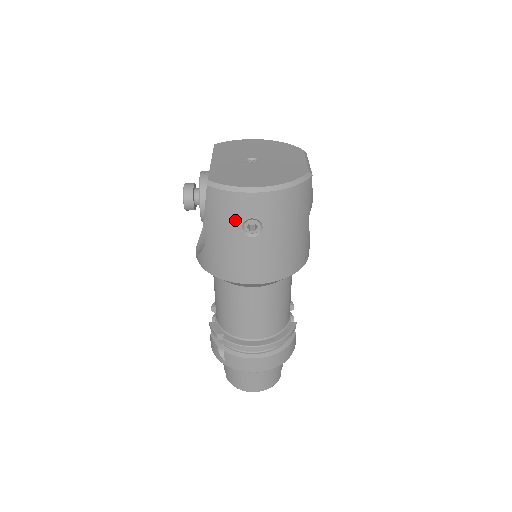
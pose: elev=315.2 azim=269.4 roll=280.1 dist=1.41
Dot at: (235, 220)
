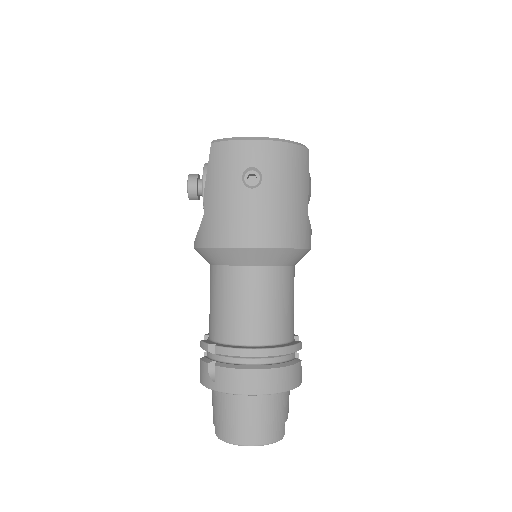
Dot at: (235, 170)
